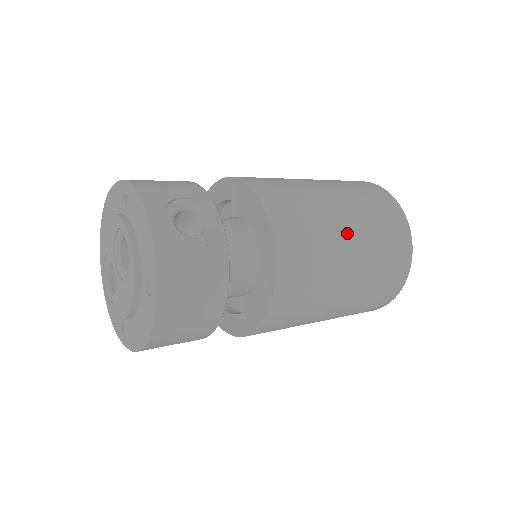
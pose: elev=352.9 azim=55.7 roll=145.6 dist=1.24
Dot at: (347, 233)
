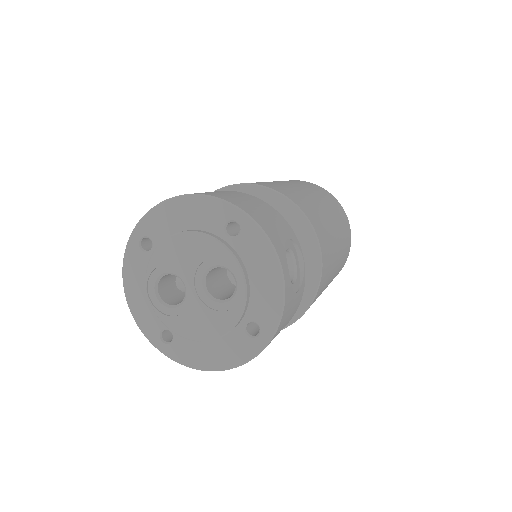
Dot at: (338, 257)
